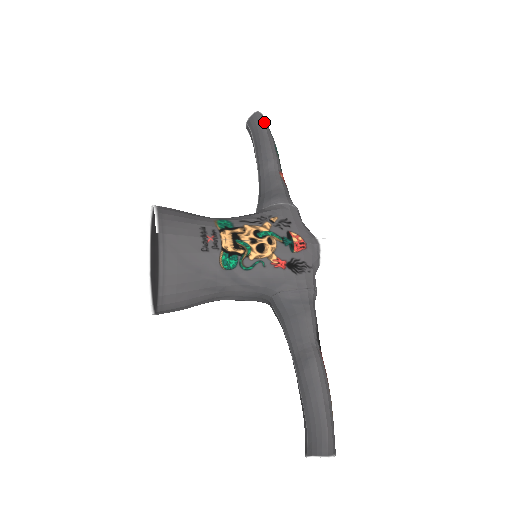
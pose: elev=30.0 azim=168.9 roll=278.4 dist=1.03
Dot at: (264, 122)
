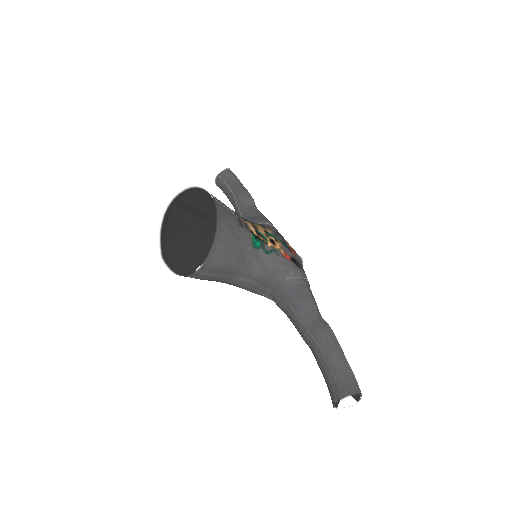
Dot at: (236, 176)
